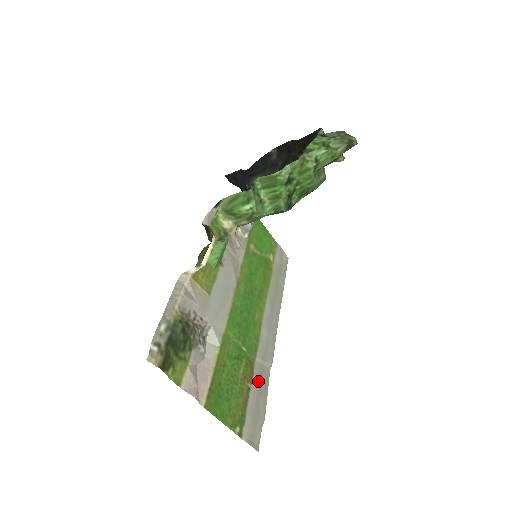
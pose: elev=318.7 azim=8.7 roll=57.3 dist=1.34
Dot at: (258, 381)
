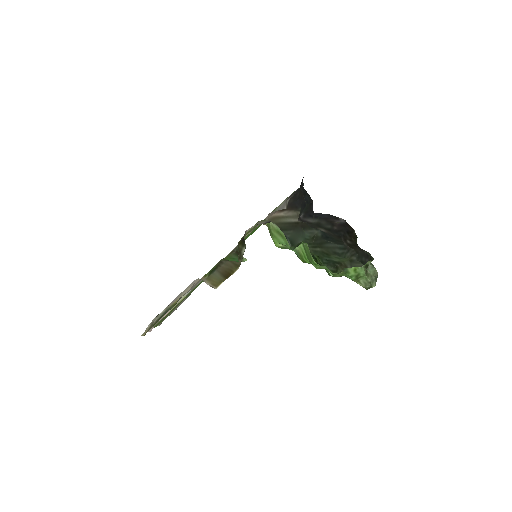
Dot at: occluded
